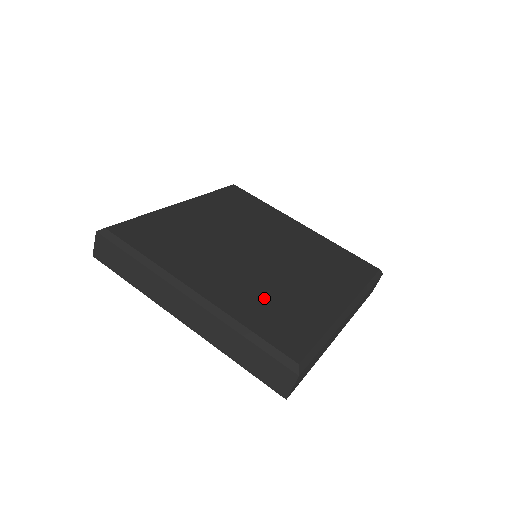
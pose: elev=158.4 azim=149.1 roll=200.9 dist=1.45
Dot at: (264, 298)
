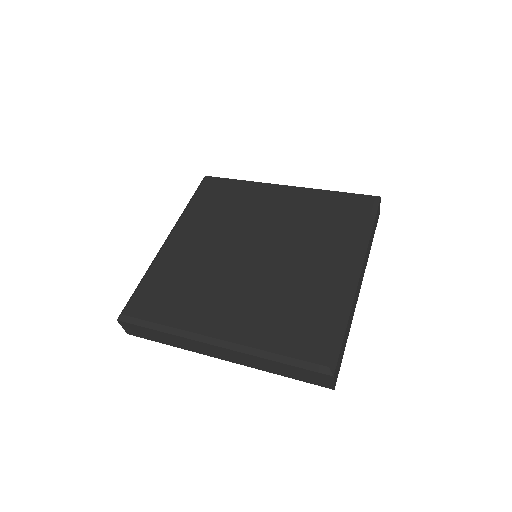
Dot at: (278, 308)
